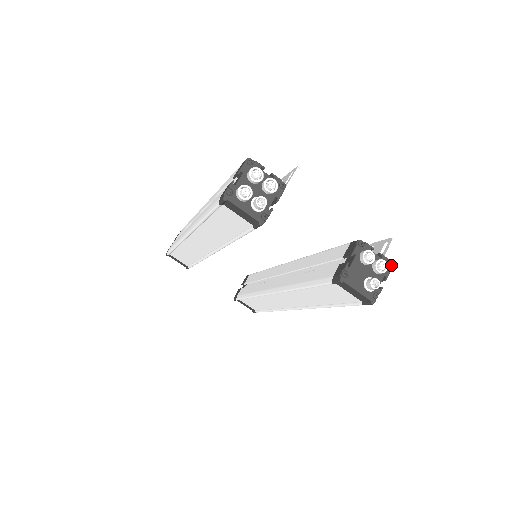
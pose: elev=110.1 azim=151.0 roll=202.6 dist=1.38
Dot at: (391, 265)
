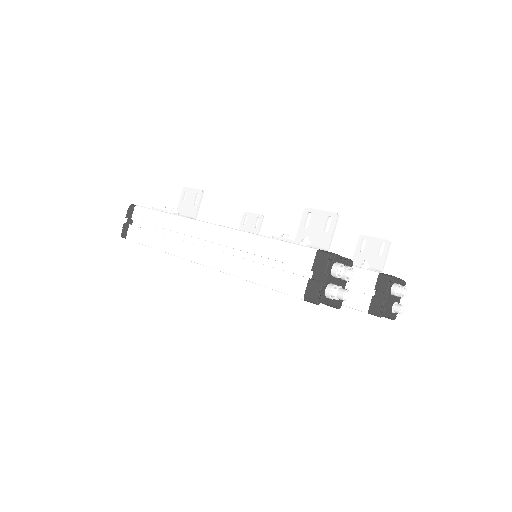
Dot at: (405, 284)
